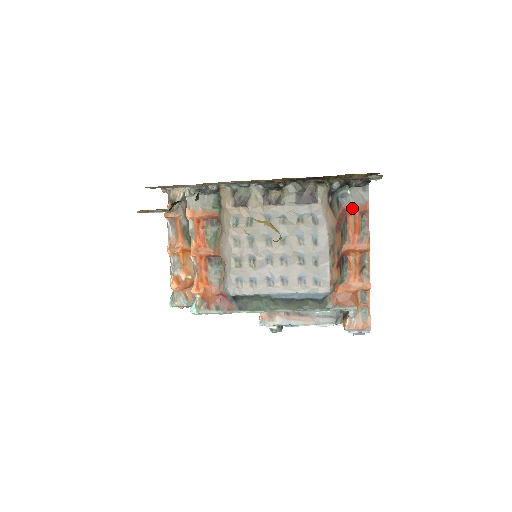
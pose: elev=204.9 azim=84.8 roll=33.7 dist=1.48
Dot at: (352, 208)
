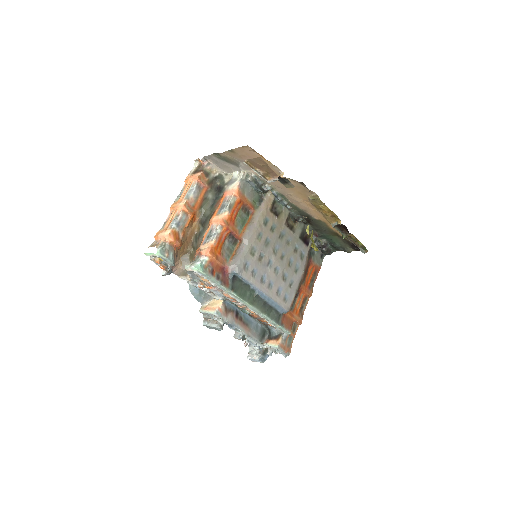
Dot at: (314, 264)
